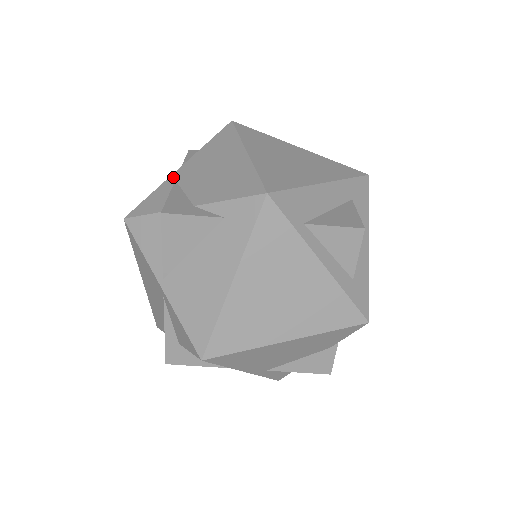
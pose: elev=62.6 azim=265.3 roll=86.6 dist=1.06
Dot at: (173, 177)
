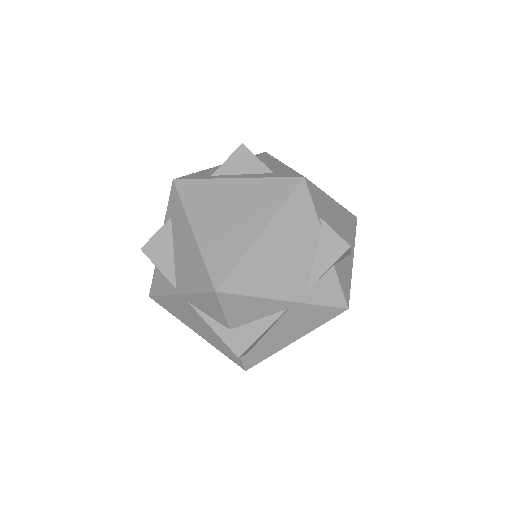
Dot at: occluded
